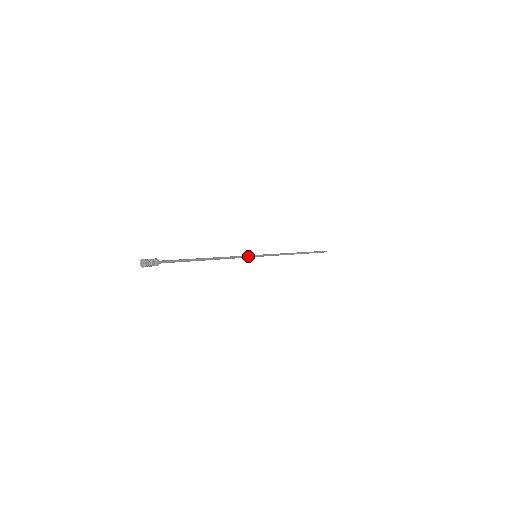
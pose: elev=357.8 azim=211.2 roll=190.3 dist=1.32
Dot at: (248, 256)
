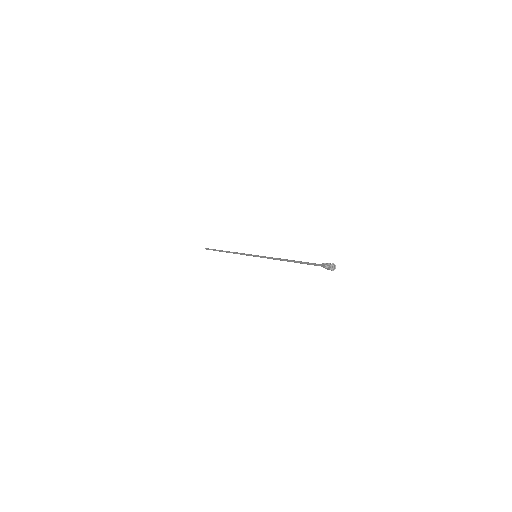
Dot at: (262, 256)
